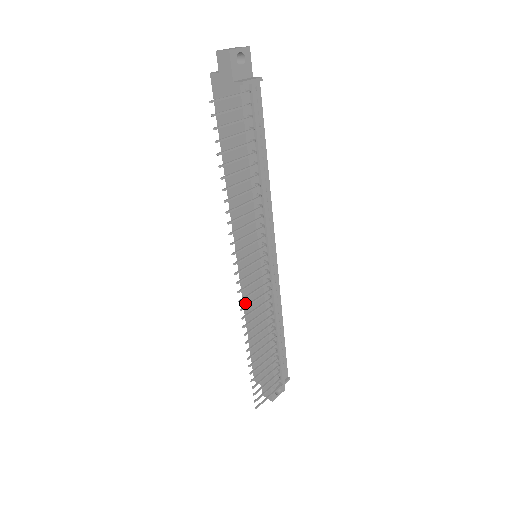
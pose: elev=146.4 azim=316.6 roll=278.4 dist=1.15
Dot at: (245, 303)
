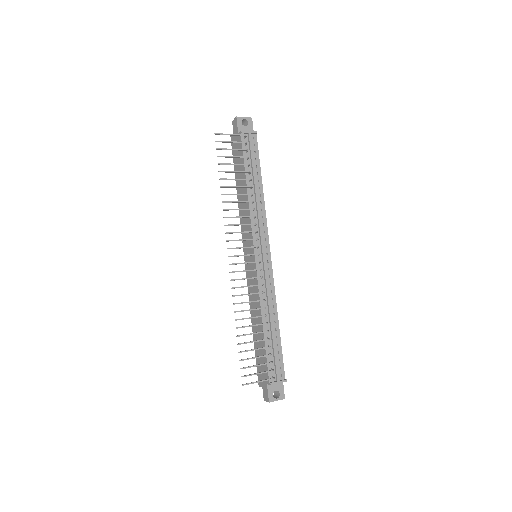
Dot at: occluded
